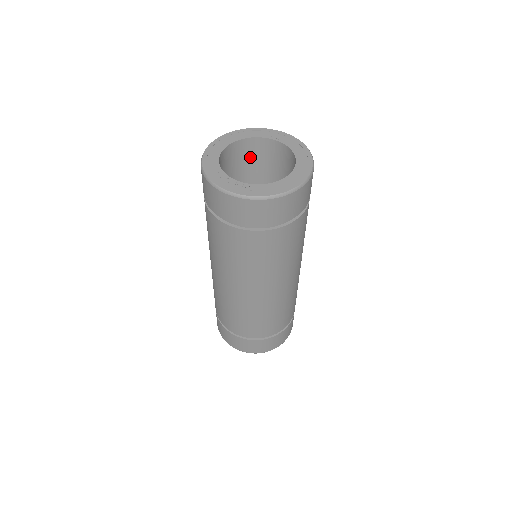
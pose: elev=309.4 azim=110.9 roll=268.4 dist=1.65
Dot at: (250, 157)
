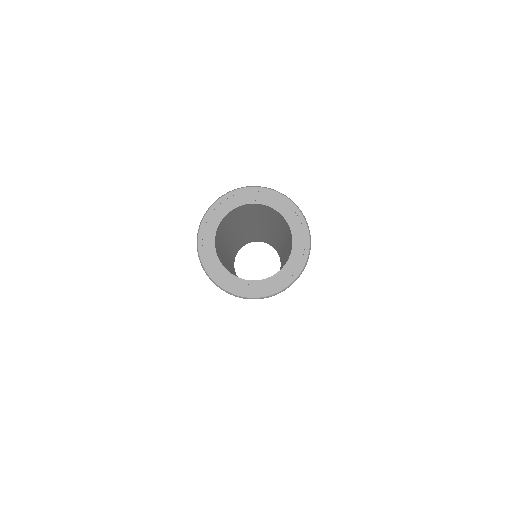
Dot at: (235, 213)
